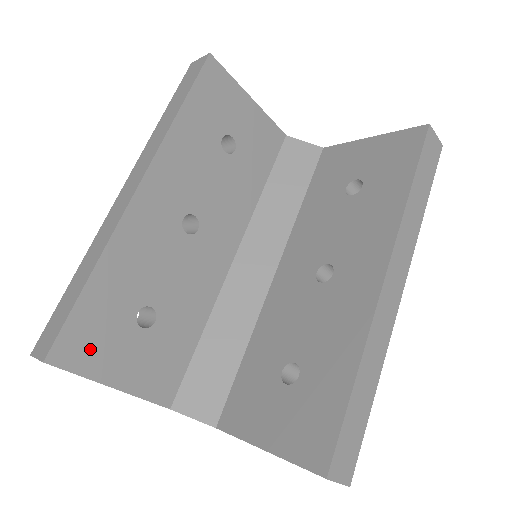
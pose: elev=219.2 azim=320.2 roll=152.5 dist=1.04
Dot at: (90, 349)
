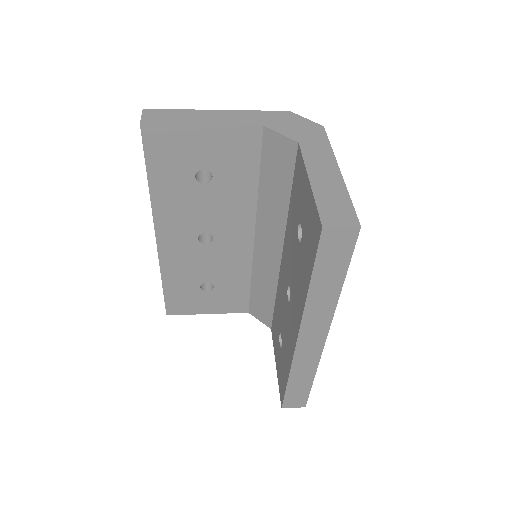
Dot at: (185, 306)
